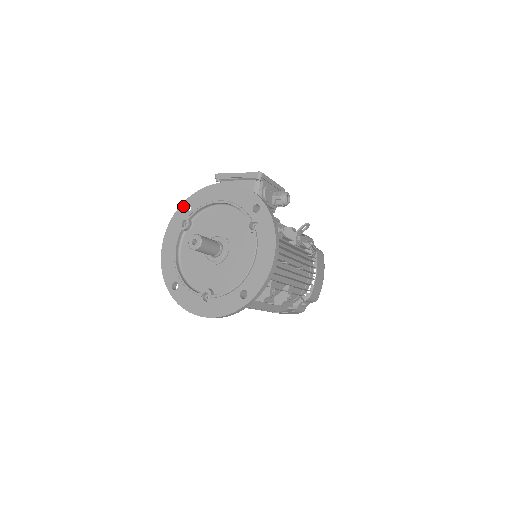
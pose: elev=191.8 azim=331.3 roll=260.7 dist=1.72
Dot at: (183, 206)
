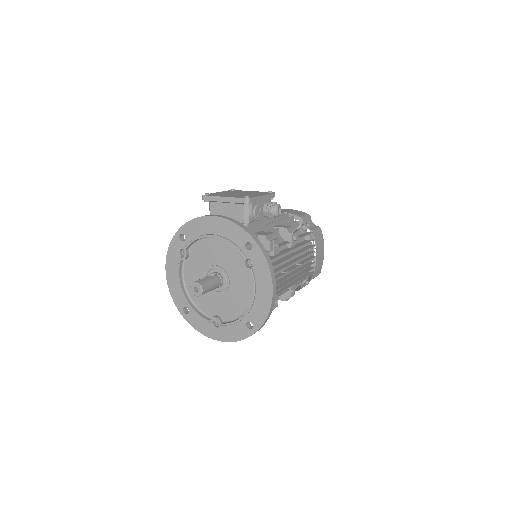
Dot at: (177, 235)
